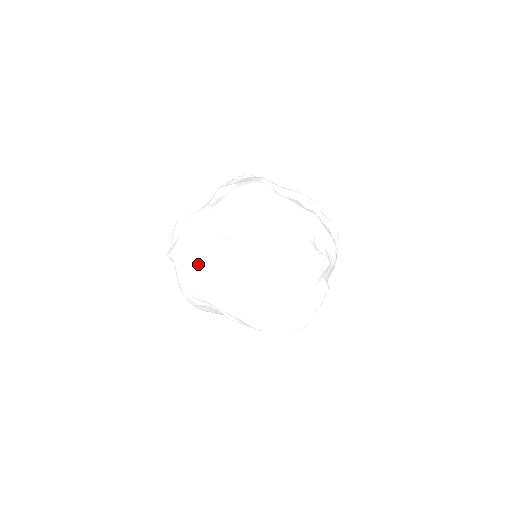
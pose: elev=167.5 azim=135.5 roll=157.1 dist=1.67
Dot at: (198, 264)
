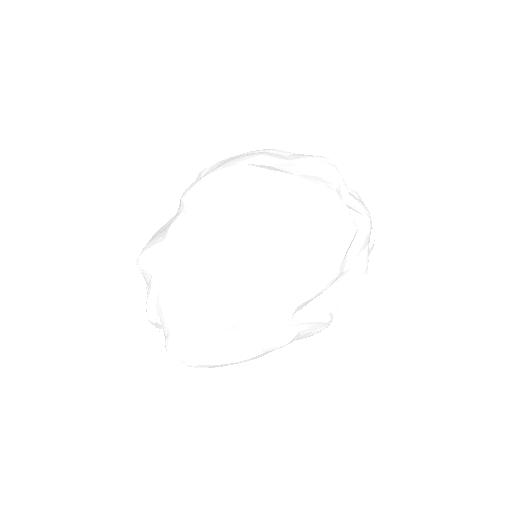
Dot at: occluded
